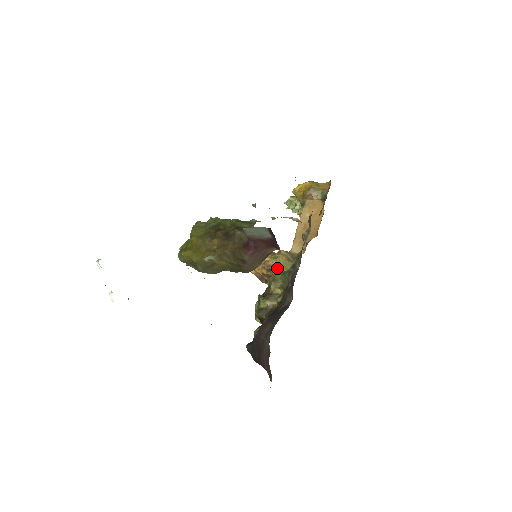
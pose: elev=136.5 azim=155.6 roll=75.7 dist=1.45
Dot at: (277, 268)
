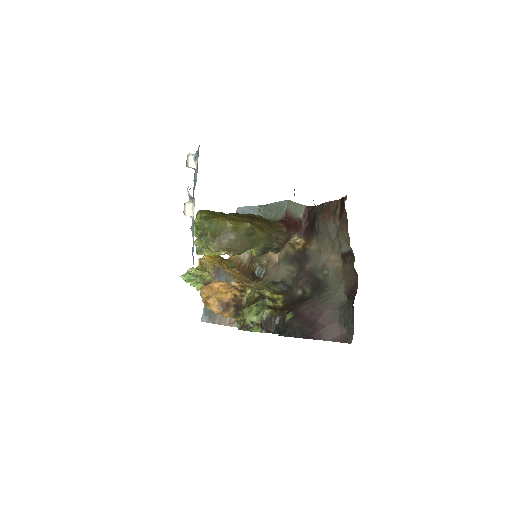
Dot at: (252, 287)
